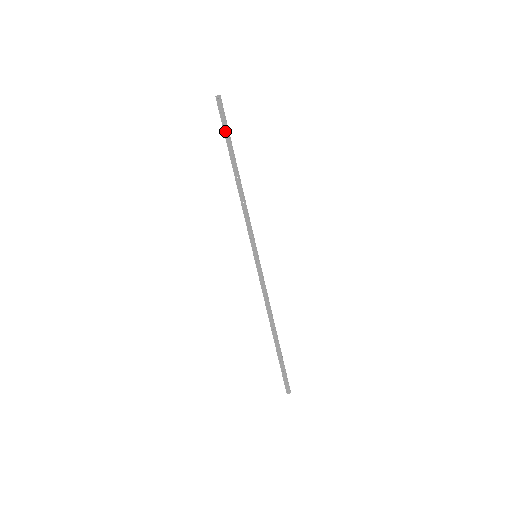
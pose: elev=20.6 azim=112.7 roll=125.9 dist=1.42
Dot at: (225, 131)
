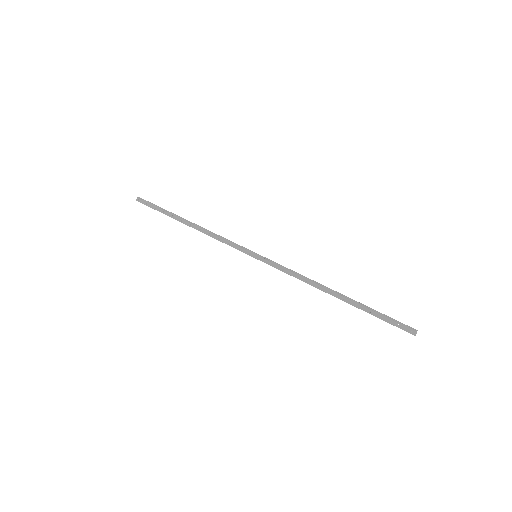
Dot at: (158, 210)
